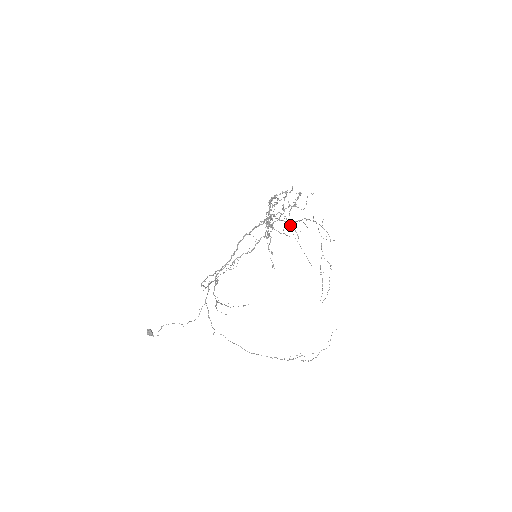
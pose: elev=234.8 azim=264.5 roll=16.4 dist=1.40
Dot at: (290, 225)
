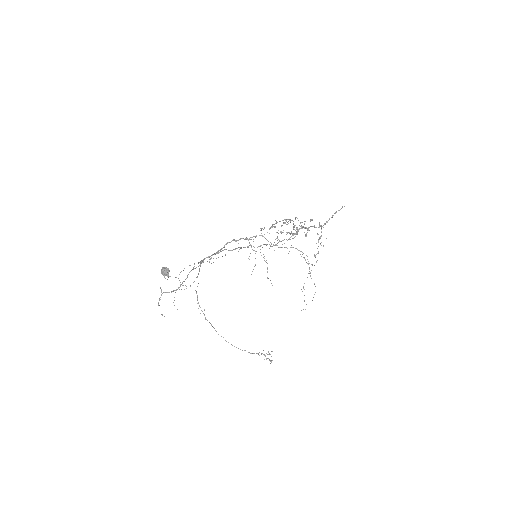
Dot at: occluded
